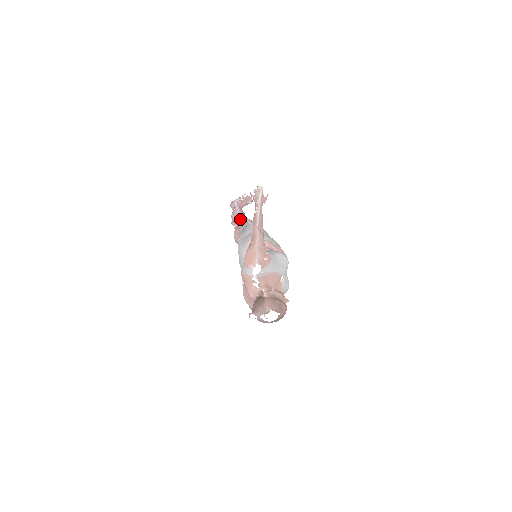
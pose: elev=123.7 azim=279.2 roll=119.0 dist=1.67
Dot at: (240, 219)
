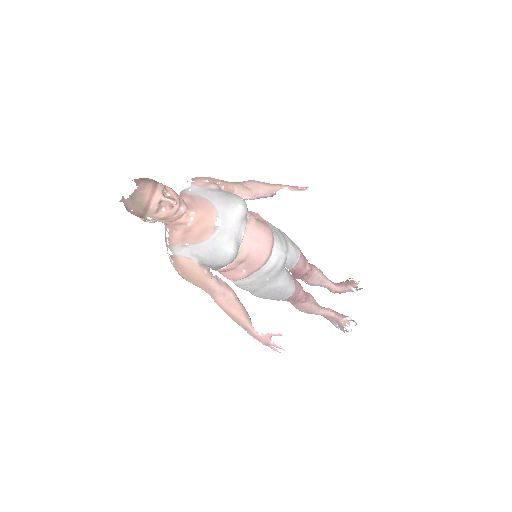
Dot at: occluded
